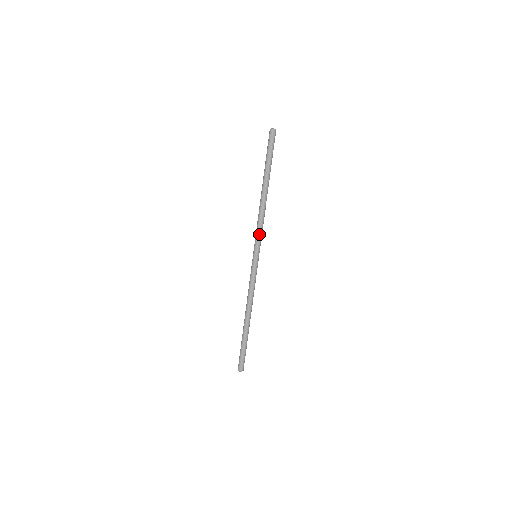
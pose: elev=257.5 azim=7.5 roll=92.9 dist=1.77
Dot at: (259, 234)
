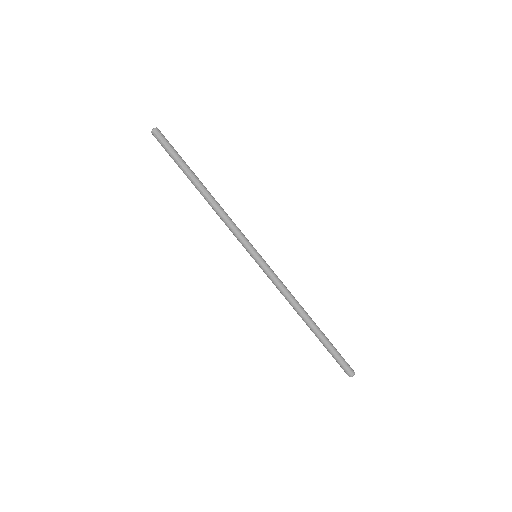
Dot at: (240, 232)
